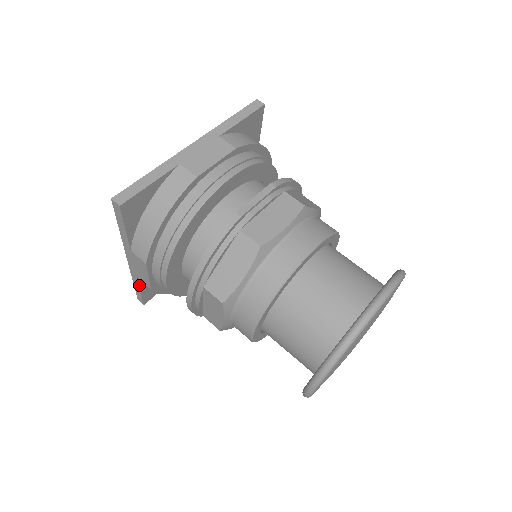
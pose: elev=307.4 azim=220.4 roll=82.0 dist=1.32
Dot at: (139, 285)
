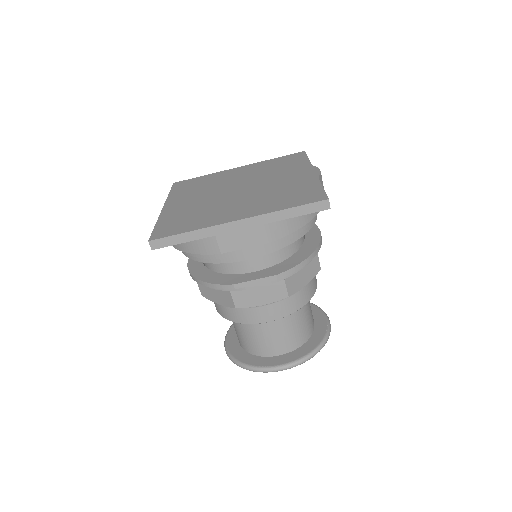
Dot at: occluded
